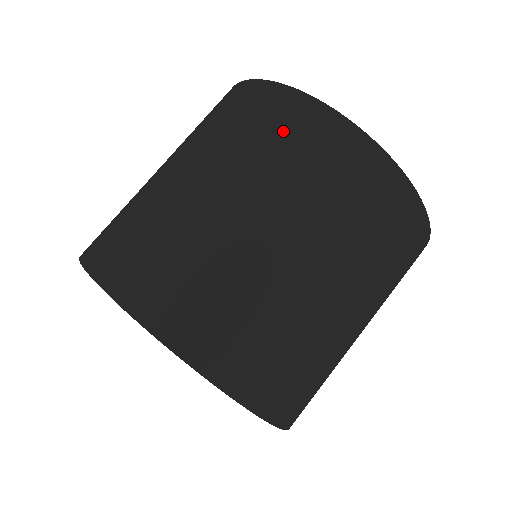
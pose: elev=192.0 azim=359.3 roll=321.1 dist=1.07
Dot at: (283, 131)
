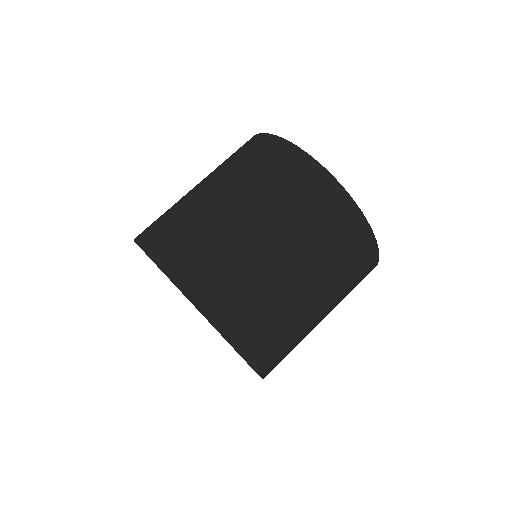
Dot at: (319, 207)
